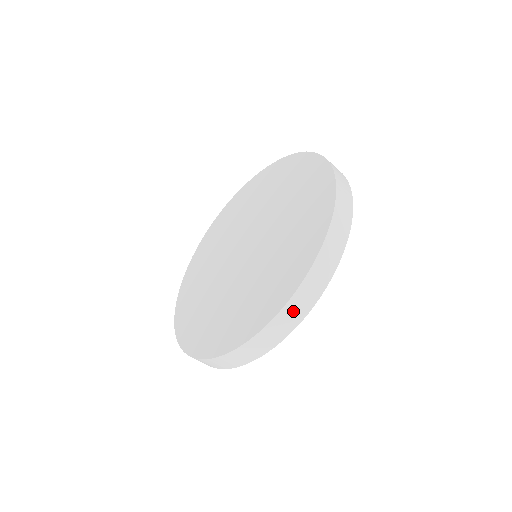
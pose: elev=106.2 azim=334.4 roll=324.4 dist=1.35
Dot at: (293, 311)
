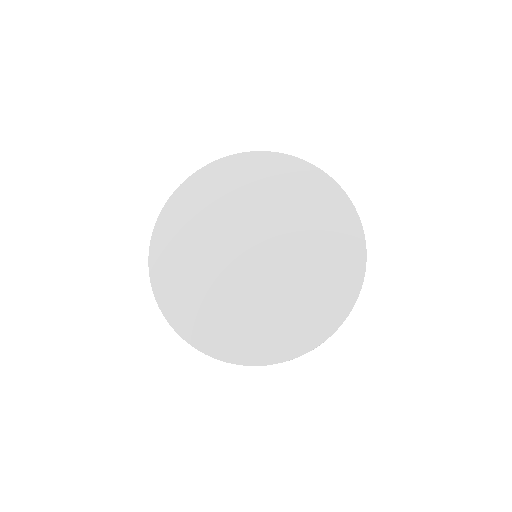
Dot at: occluded
